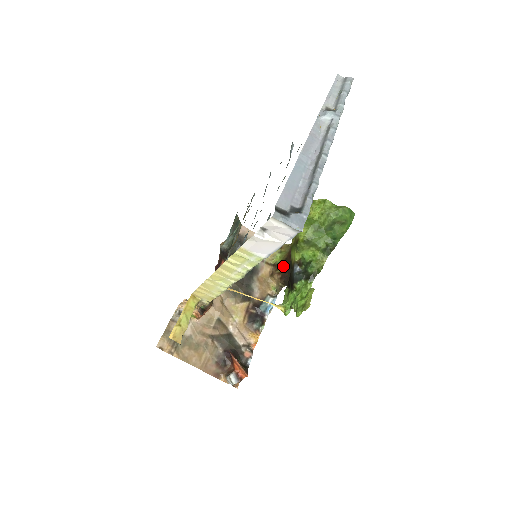
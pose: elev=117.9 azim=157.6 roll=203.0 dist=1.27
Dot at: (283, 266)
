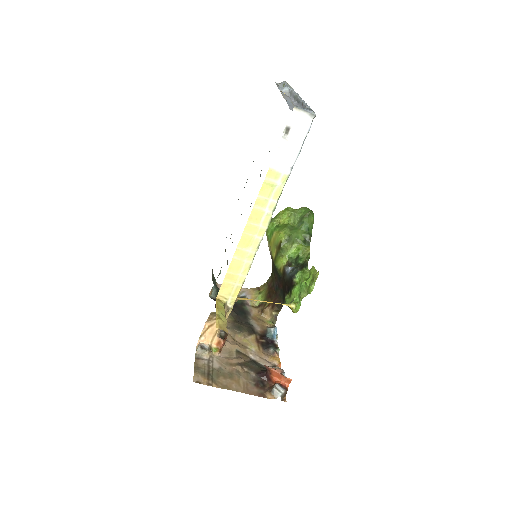
Dot at: (269, 298)
